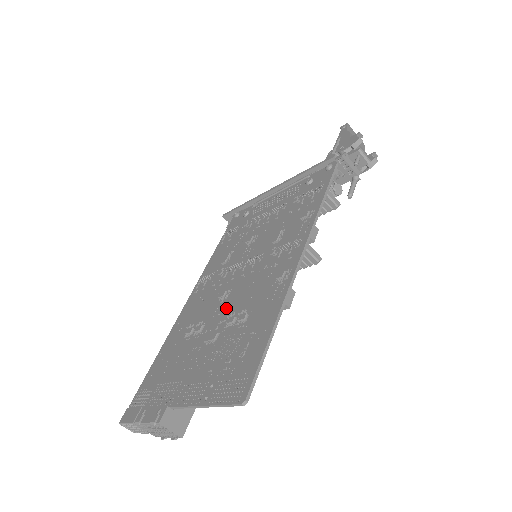
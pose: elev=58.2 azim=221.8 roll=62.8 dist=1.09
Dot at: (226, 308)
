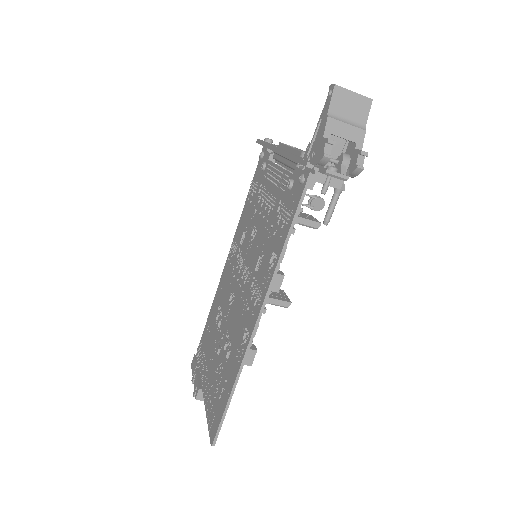
Dot at: (229, 319)
